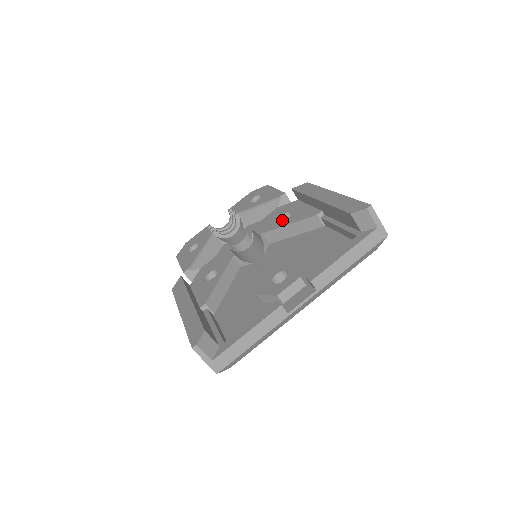
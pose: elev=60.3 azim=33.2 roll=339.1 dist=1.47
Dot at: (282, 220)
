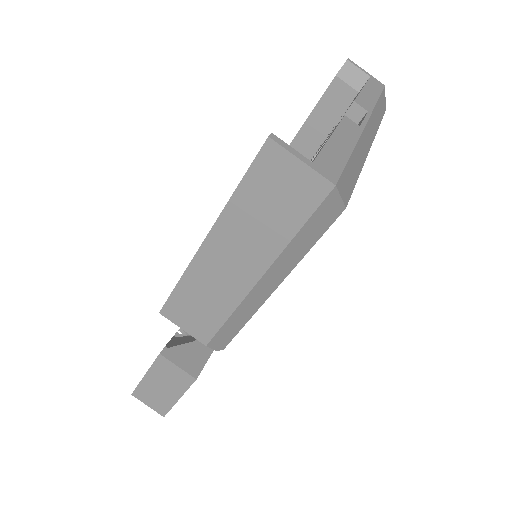
Dot at: occluded
